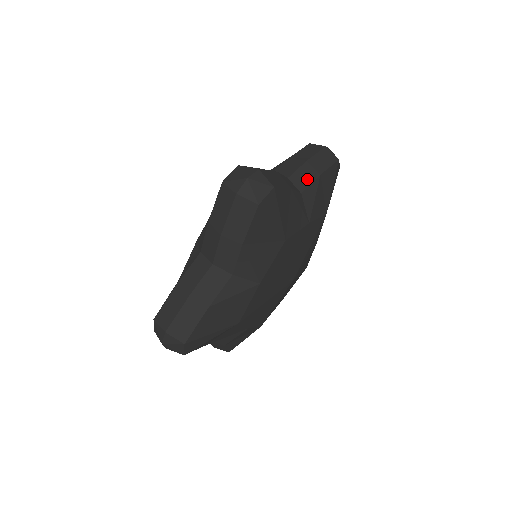
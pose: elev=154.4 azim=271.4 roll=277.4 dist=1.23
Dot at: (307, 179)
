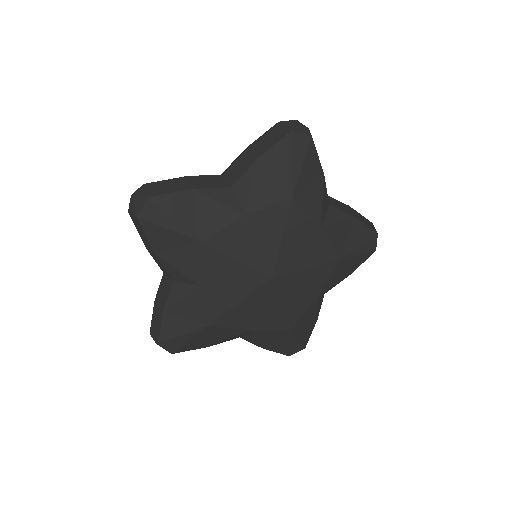
Dot at: (242, 169)
